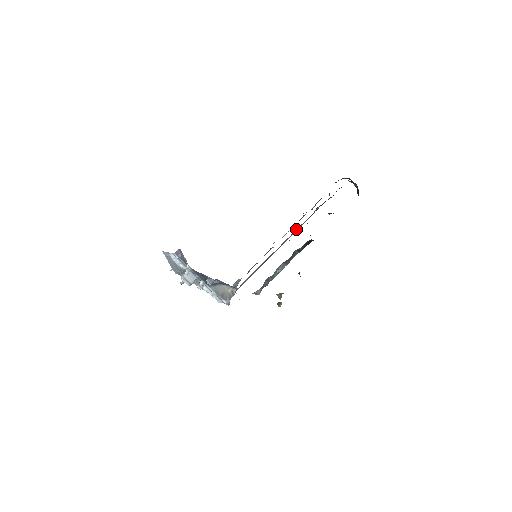
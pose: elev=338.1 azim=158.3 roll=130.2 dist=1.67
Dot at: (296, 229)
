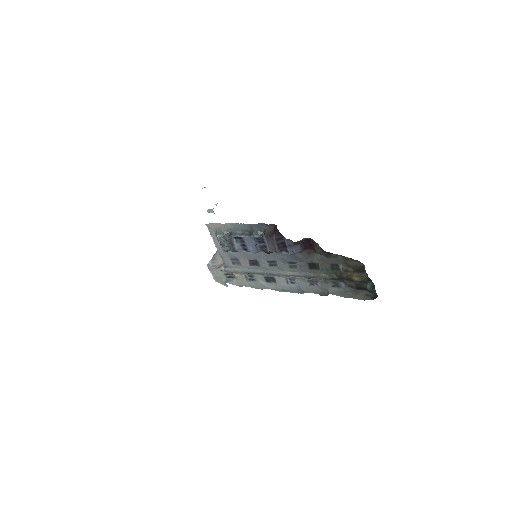
Dot at: (297, 272)
